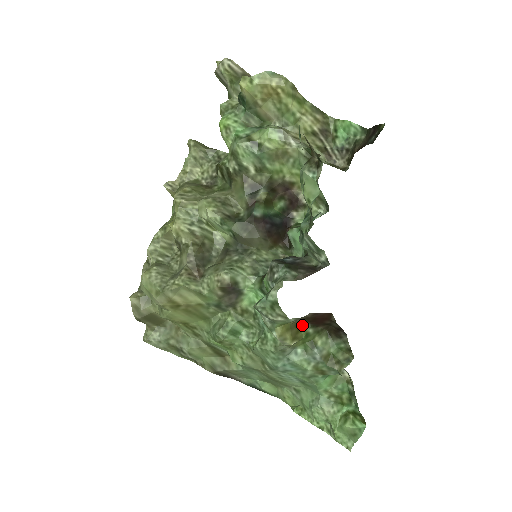
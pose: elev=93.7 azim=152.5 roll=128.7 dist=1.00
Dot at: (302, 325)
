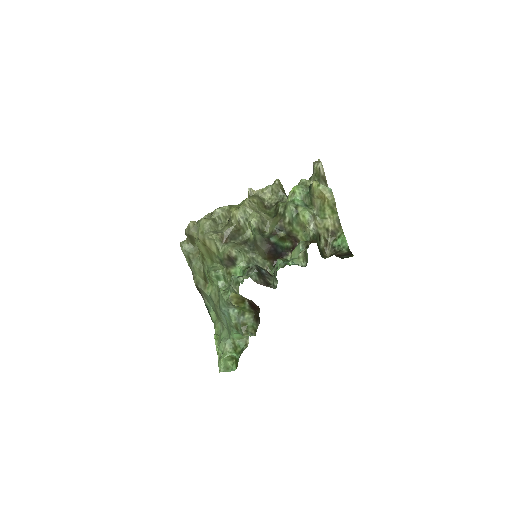
Dot at: (245, 302)
